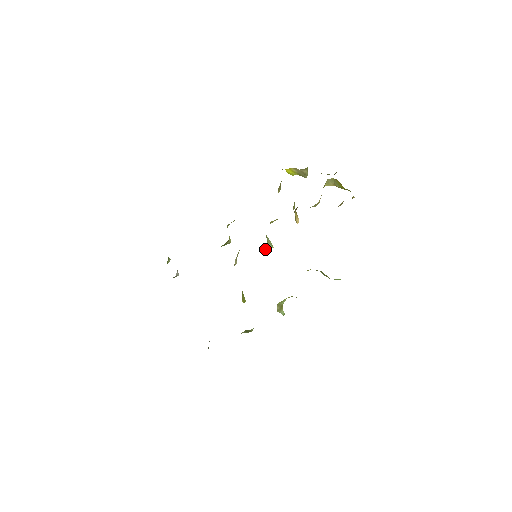
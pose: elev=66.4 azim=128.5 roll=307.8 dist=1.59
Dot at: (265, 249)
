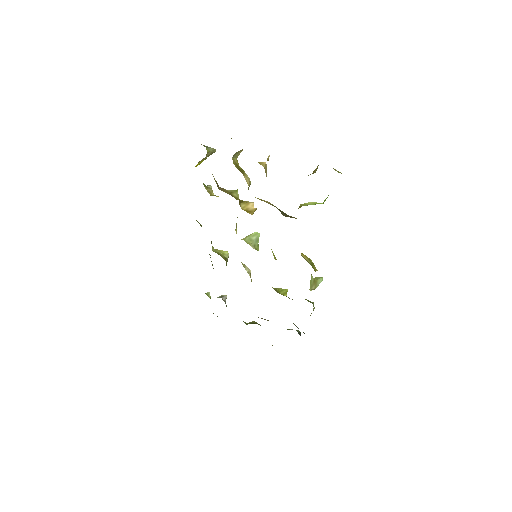
Dot at: (256, 248)
